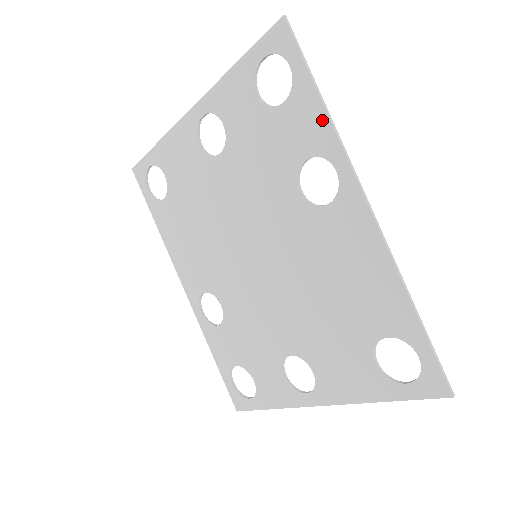
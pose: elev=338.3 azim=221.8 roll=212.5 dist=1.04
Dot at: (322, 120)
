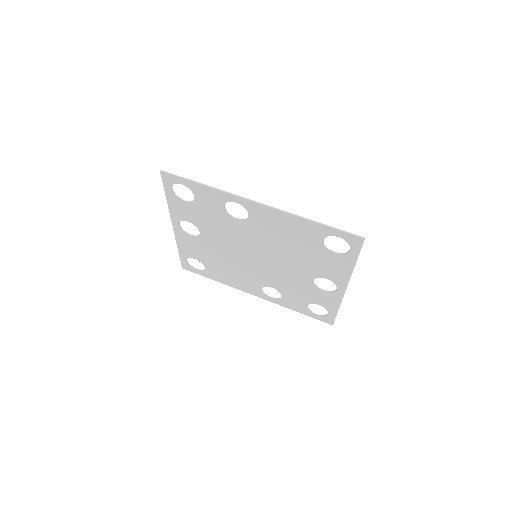
Dot at: (211, 191)
